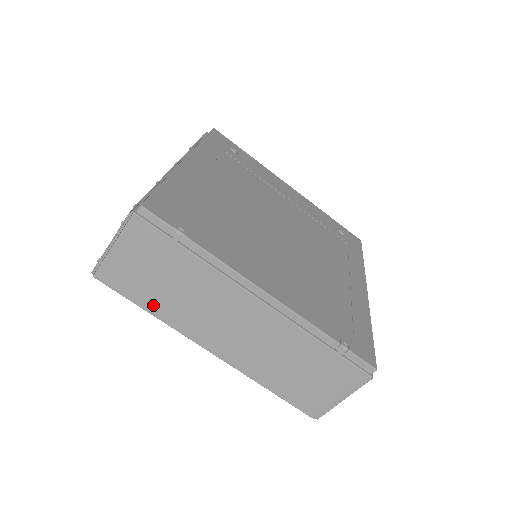
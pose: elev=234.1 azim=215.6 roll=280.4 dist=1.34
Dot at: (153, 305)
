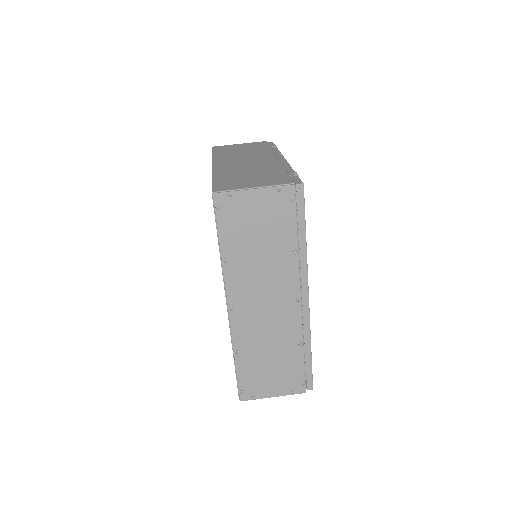
Dot at: (220, 153)
